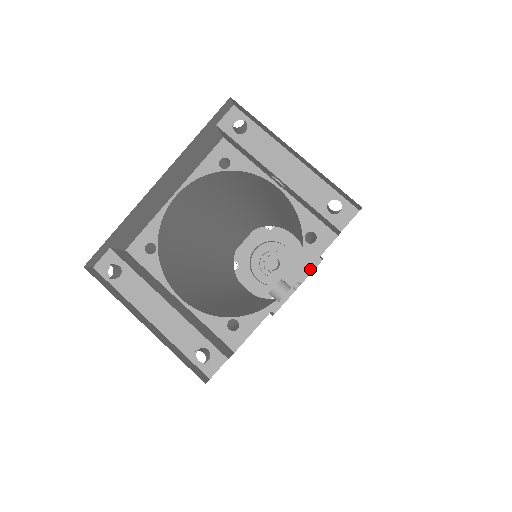
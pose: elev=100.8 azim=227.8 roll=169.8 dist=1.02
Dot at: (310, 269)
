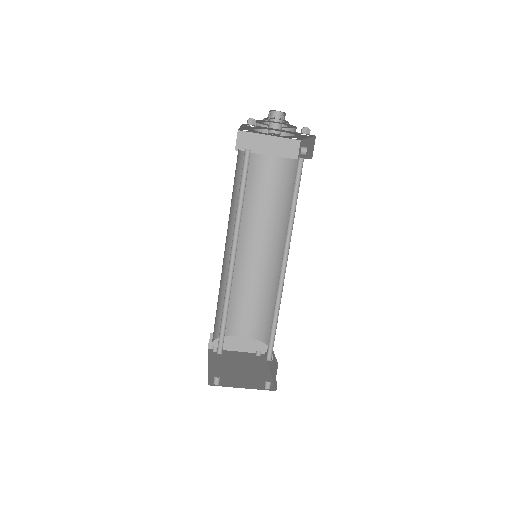
Dot at: (309, 136)
